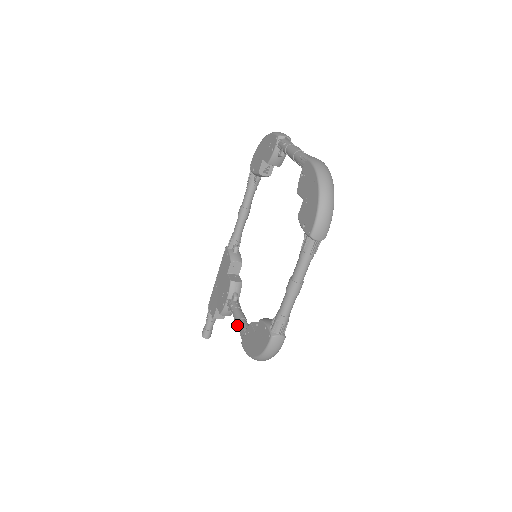
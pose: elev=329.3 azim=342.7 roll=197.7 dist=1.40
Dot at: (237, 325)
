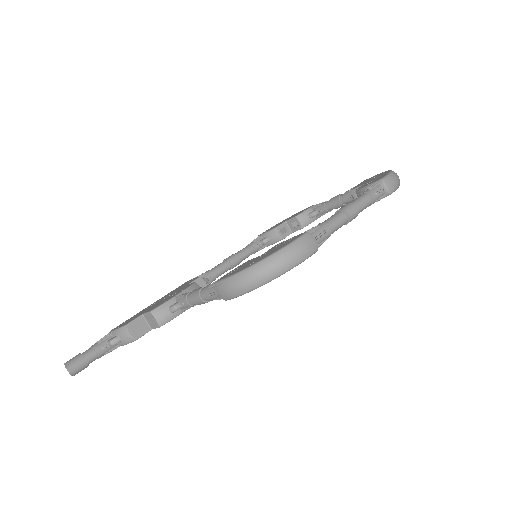
Dot at: (199, 292)
